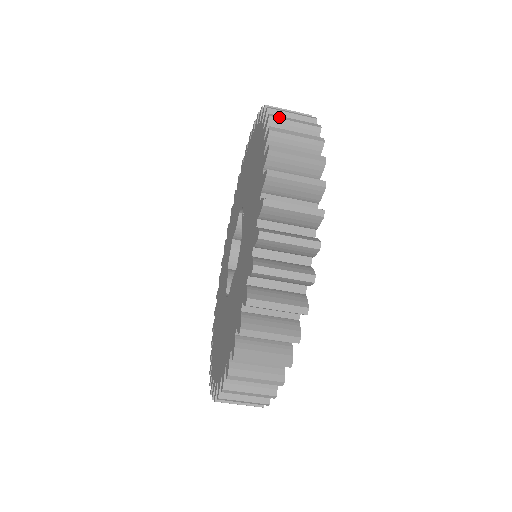
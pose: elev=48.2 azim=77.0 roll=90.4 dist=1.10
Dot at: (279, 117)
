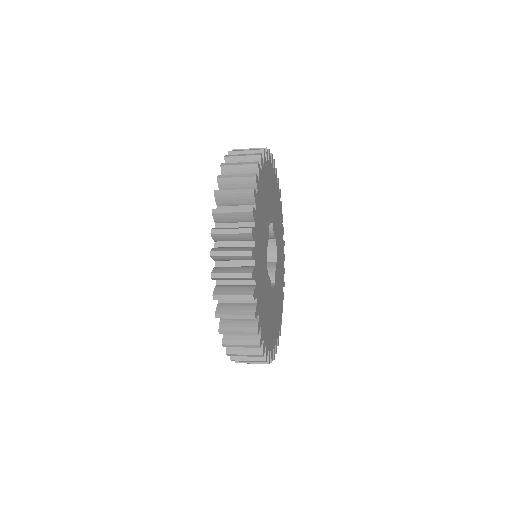
Dot at: (224, 177)
